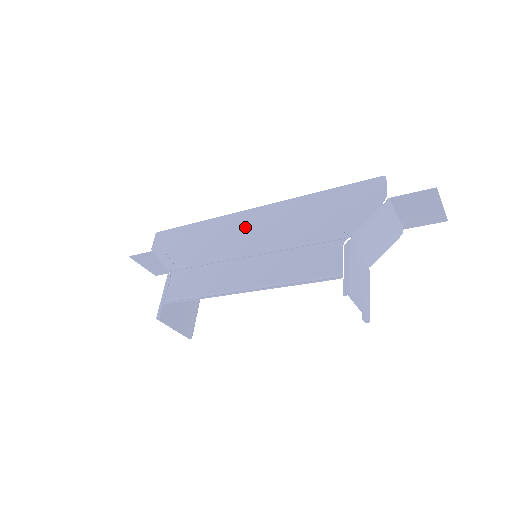
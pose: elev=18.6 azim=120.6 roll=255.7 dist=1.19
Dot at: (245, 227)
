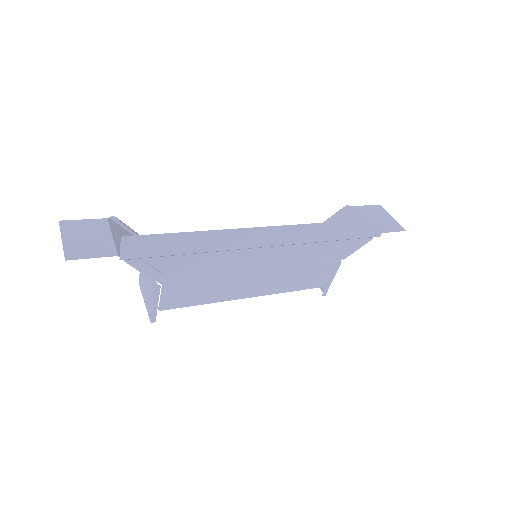
Dot at: (262, 246)
